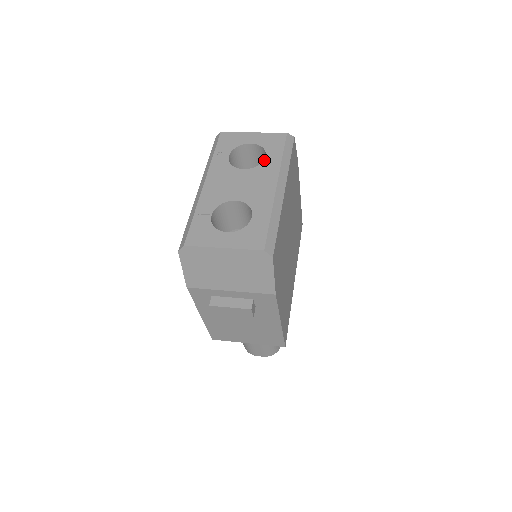
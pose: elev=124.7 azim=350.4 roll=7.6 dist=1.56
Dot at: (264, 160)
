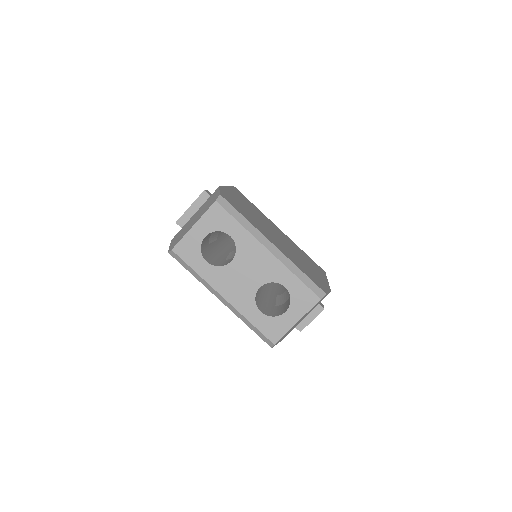
Dot at: (234, 240)
